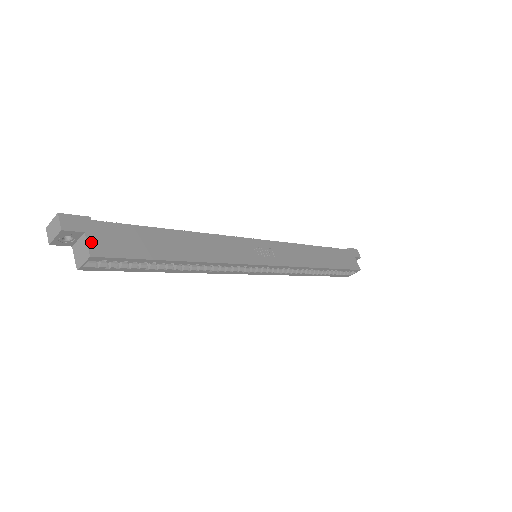
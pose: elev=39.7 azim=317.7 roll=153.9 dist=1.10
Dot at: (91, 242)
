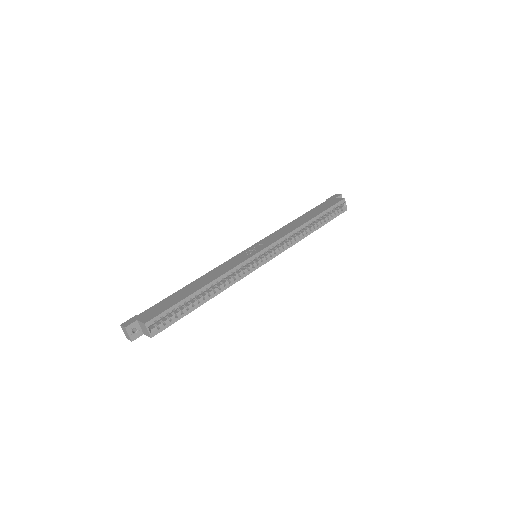
Dot at: (142, 320)
